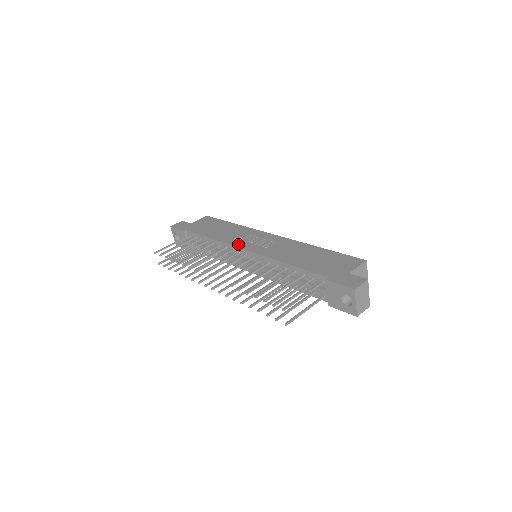
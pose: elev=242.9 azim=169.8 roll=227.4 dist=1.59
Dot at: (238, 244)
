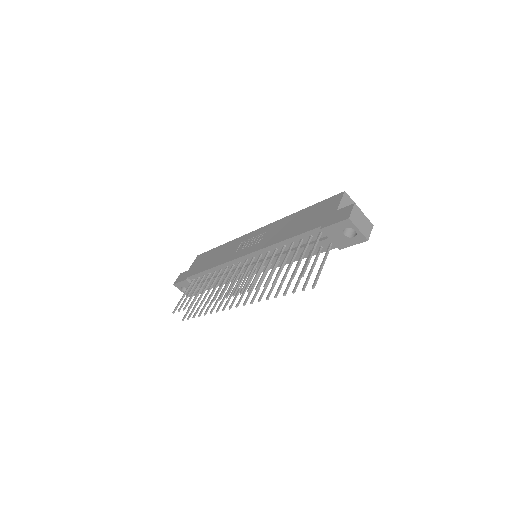
Dot at: (235, 256)
